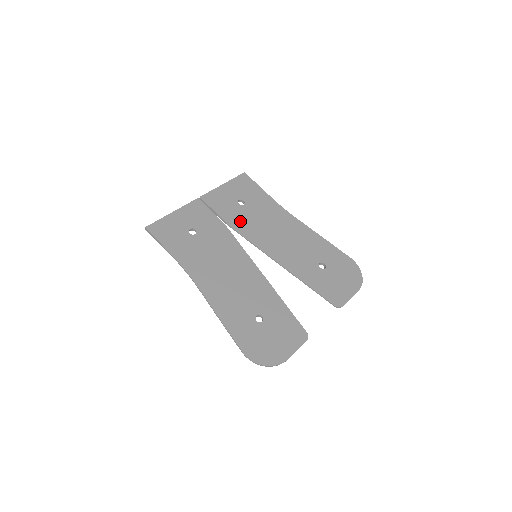
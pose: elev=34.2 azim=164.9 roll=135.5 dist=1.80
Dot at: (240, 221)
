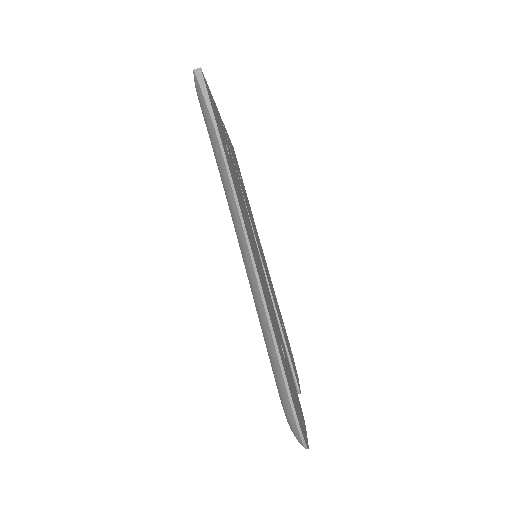
Dot at: occluded
